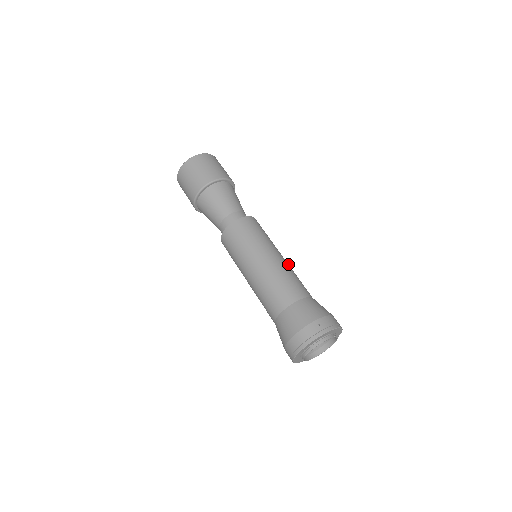
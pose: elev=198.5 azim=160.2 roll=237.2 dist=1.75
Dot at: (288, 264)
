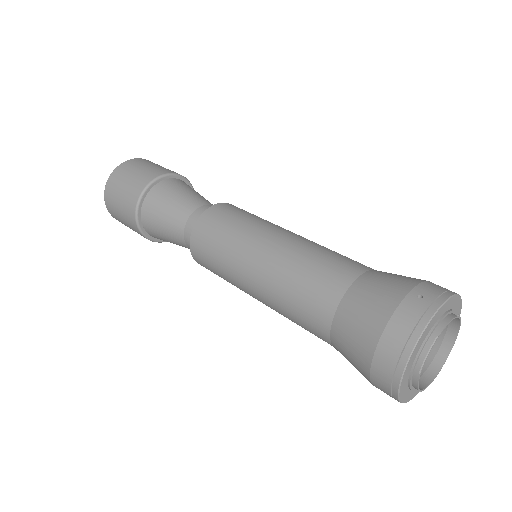
Dot at: occluded
